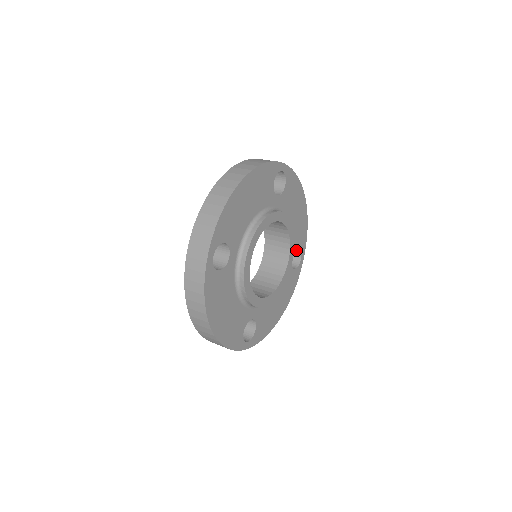
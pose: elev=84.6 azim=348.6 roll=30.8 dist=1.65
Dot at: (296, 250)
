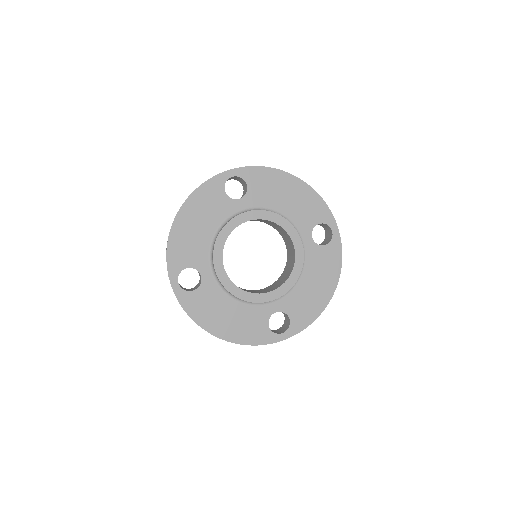
Dot at: (288, 325)
